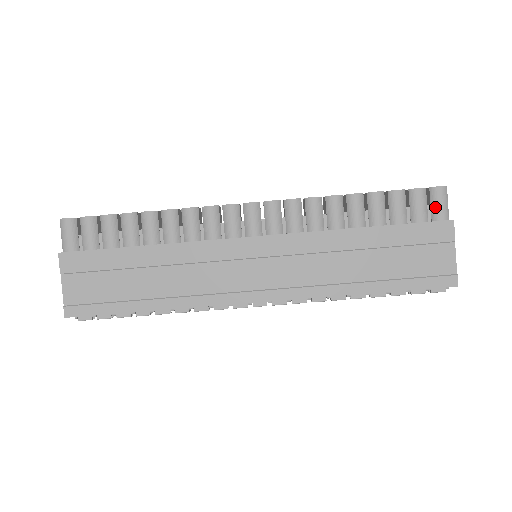
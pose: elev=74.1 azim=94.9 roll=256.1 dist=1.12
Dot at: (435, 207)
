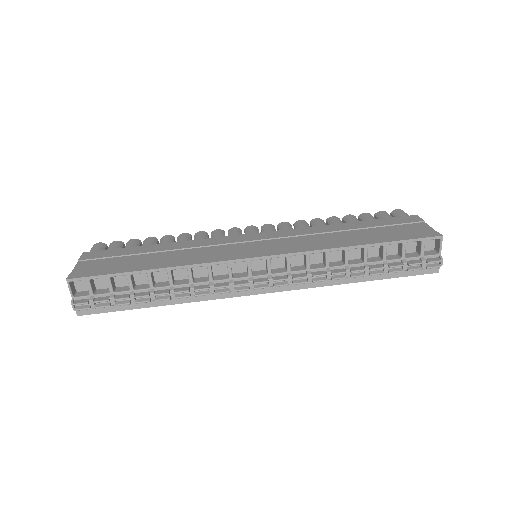
Dot at: (399, 216)
